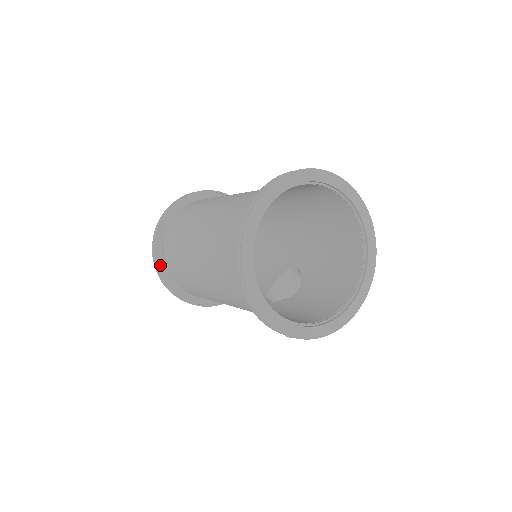
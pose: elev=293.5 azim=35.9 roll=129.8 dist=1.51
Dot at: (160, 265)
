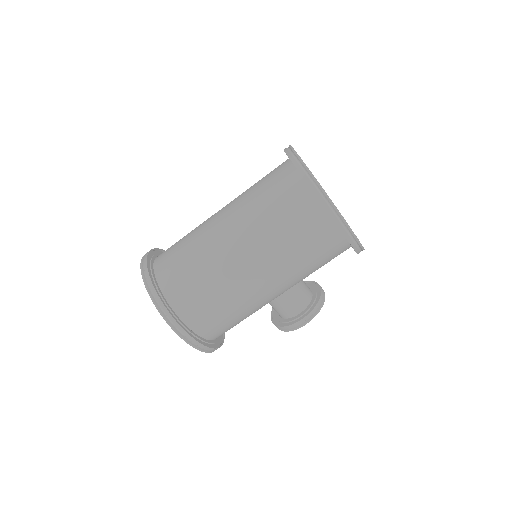
Dot at: (163, 304)
